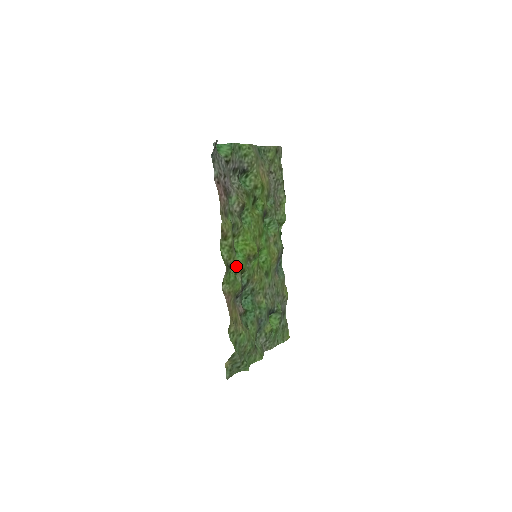
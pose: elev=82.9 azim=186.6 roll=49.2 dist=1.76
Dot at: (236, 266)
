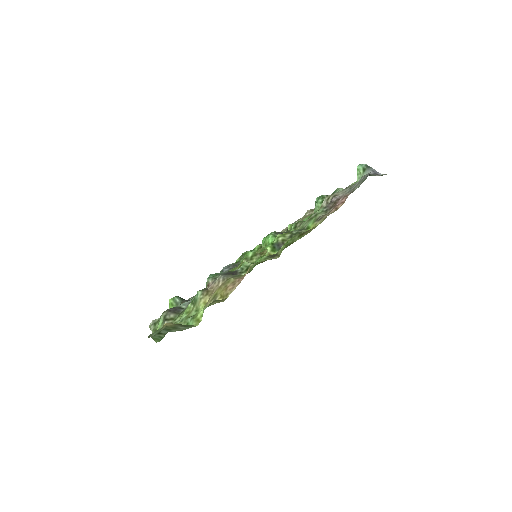
Dot at: occluded
